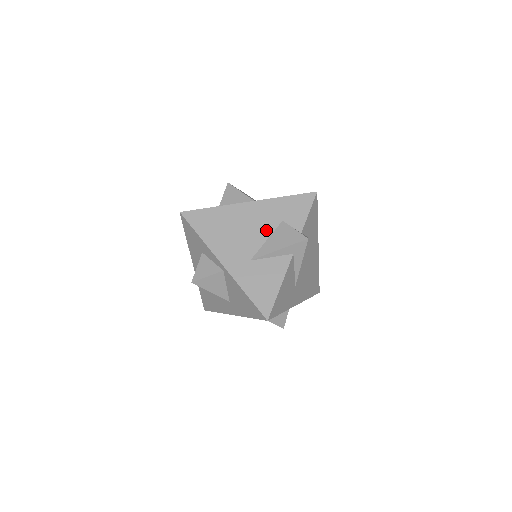
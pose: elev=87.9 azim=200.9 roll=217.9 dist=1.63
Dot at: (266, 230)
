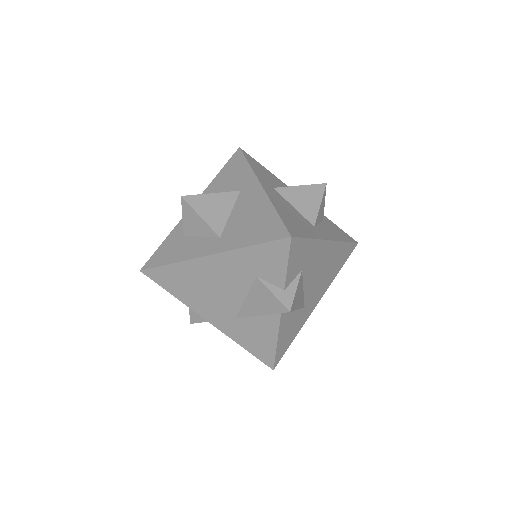
Dot at: (240, 288)
